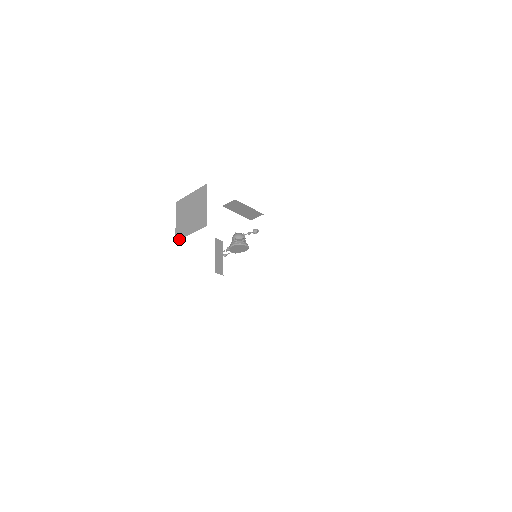
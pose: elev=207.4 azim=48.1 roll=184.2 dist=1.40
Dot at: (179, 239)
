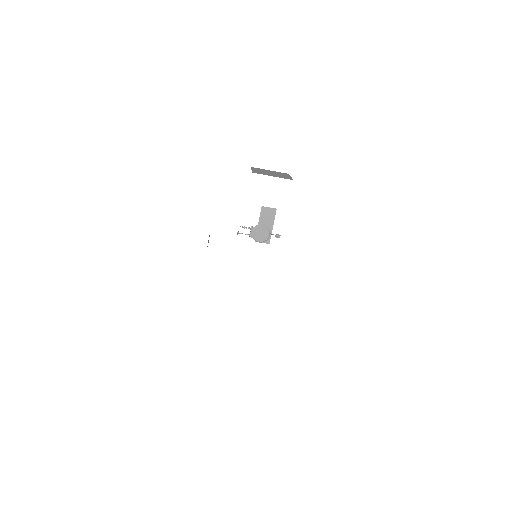
Dot at: (258, 173)
